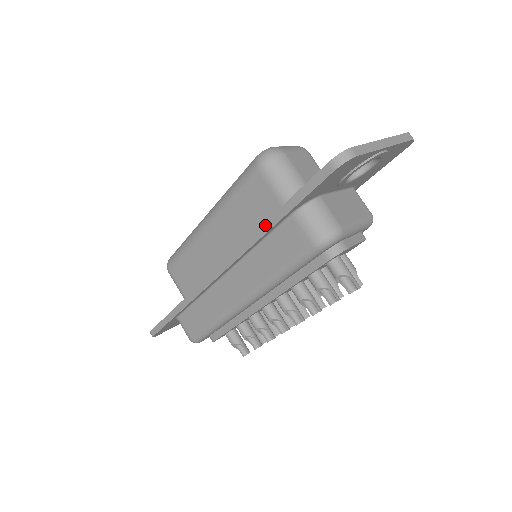
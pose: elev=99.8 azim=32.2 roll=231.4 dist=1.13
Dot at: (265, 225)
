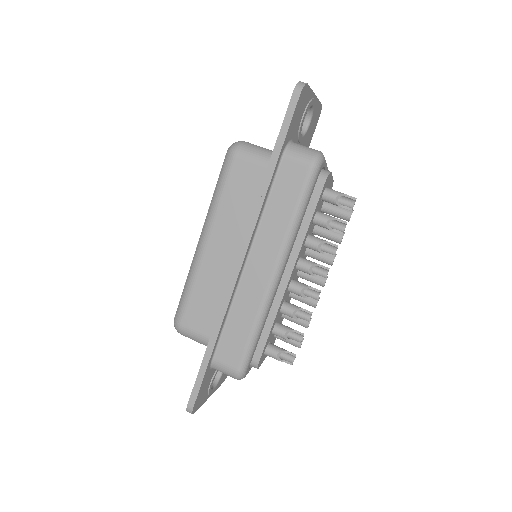
Dot at: (266, 177)
